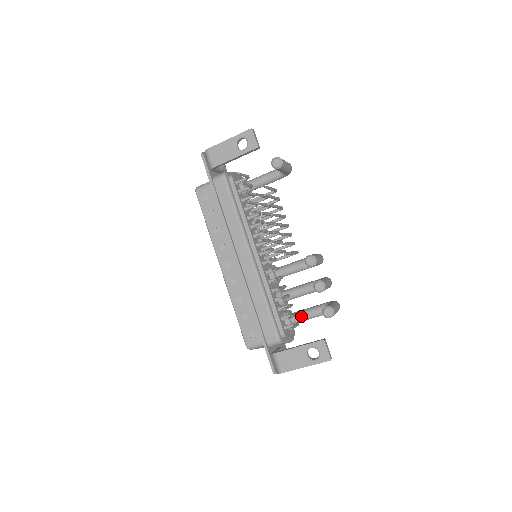
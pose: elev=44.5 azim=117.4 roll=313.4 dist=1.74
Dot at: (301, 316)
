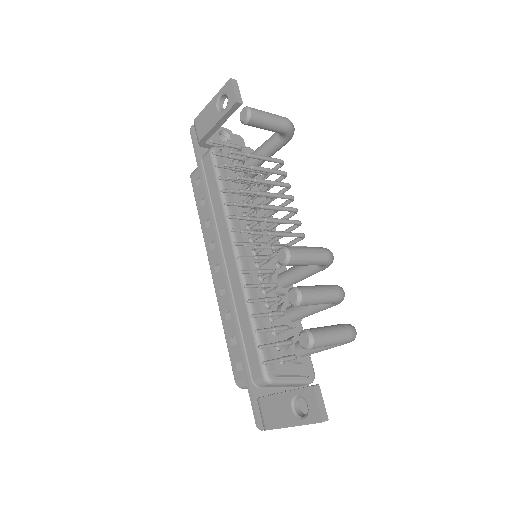
Dot at: occluded
